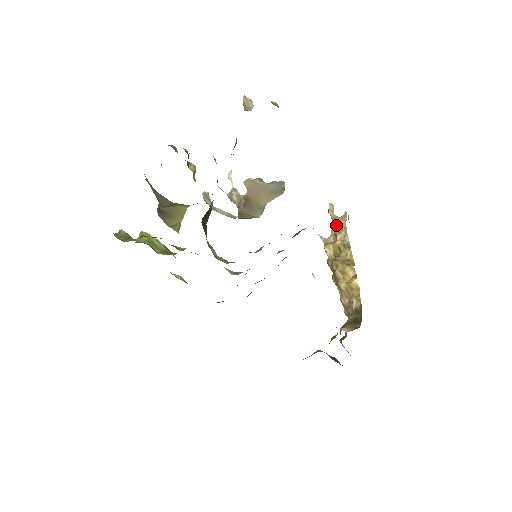
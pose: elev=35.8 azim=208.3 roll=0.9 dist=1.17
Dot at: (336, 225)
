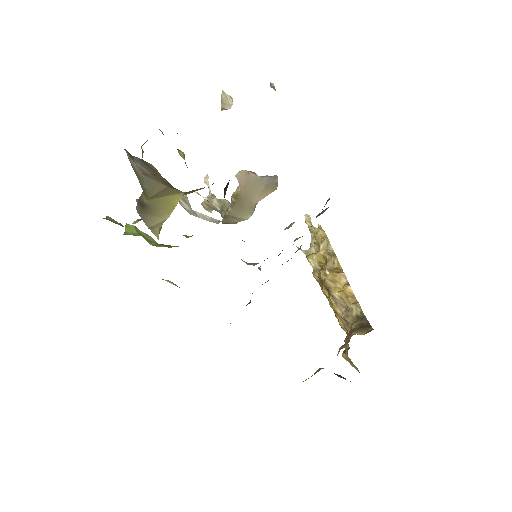
Dot at: (316, 235)
